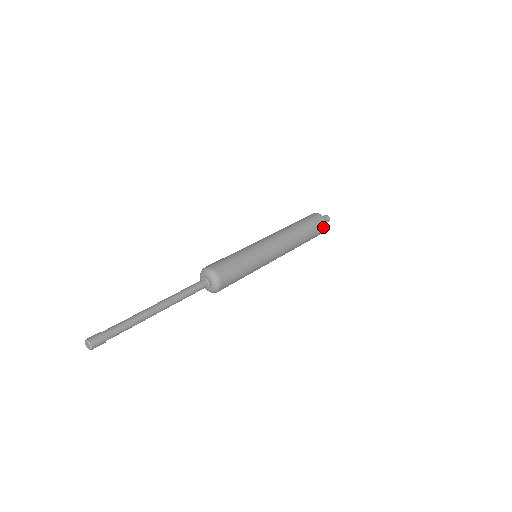
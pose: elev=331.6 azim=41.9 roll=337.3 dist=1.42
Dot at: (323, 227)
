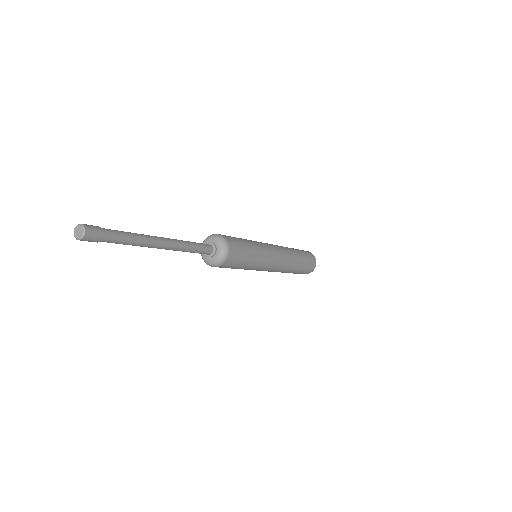
Dot at: (311, 254)
